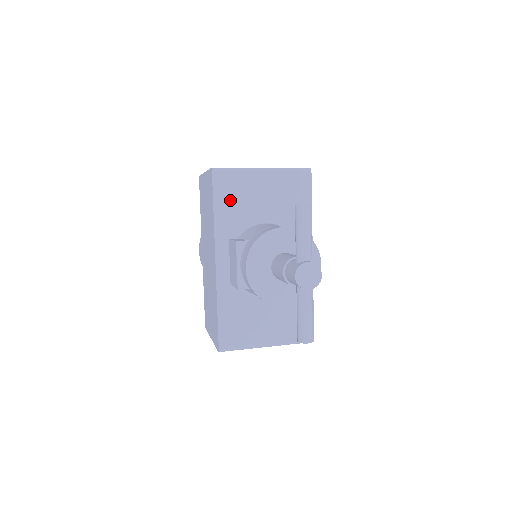
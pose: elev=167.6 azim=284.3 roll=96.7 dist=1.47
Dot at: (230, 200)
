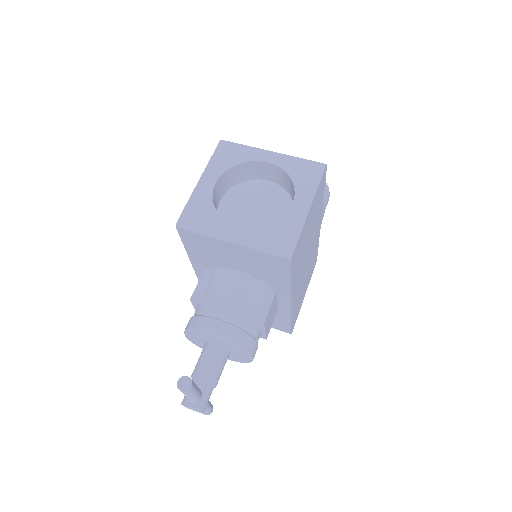
Dot at: (200, 249)
